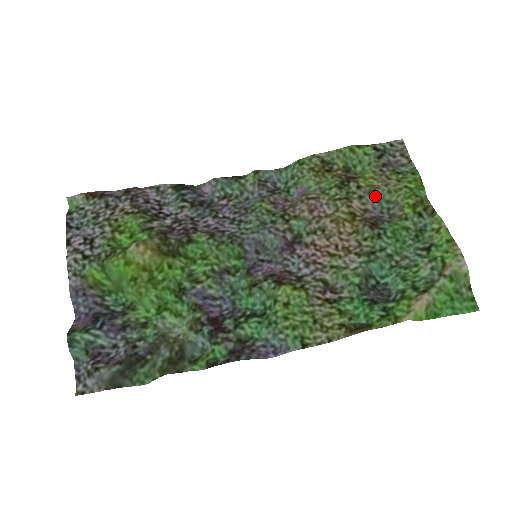
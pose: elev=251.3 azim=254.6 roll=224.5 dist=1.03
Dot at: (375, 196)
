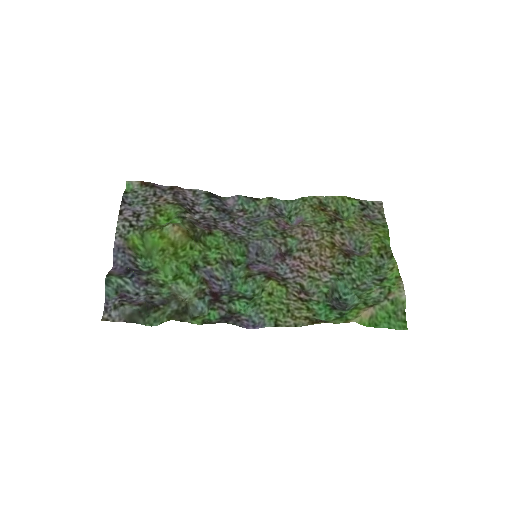
Dot at: (353, 236)
